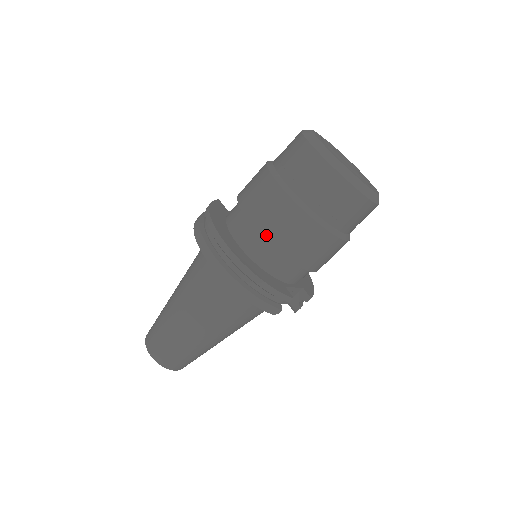
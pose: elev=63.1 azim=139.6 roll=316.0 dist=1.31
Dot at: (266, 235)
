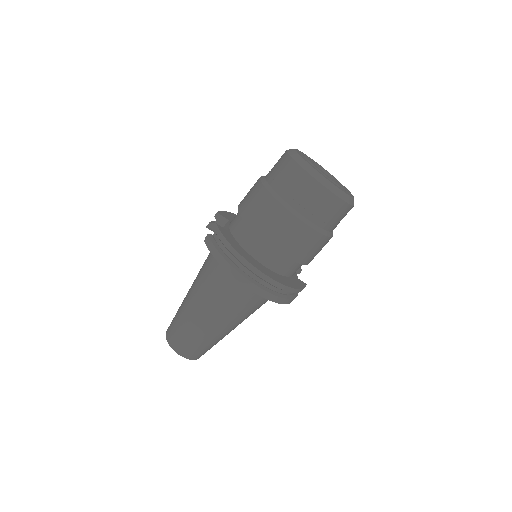
Dot at: (294, 257)
